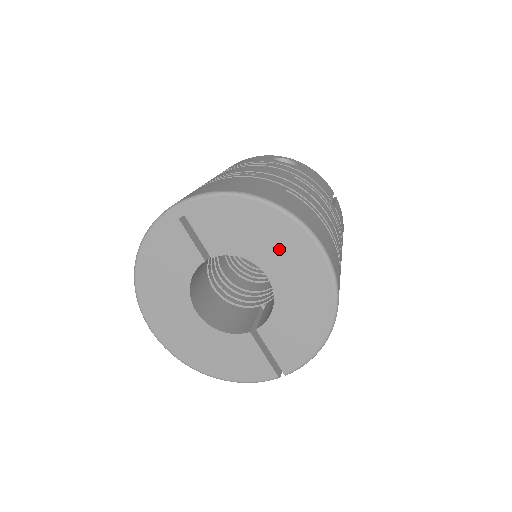
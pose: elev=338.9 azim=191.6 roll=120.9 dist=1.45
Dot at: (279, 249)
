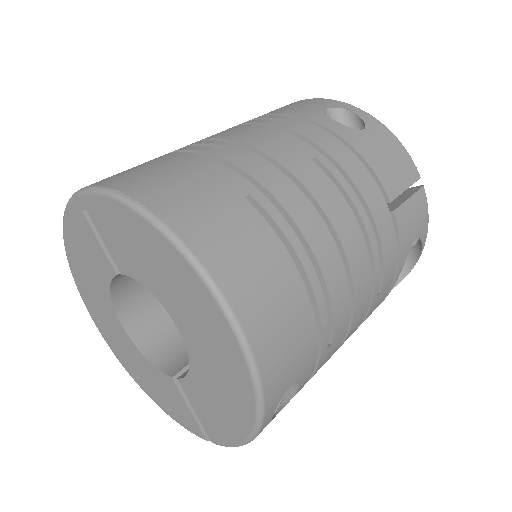
Dot at: (184, 300)
